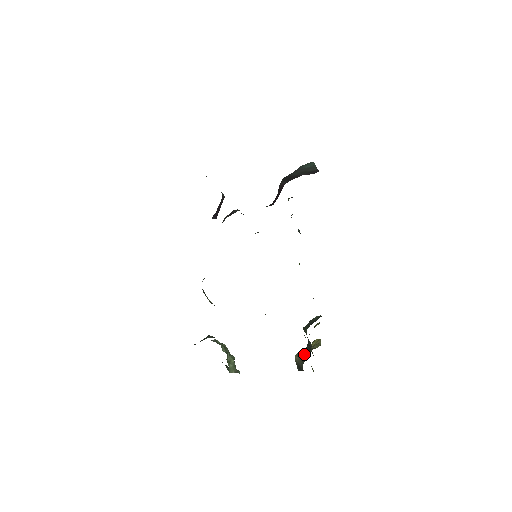
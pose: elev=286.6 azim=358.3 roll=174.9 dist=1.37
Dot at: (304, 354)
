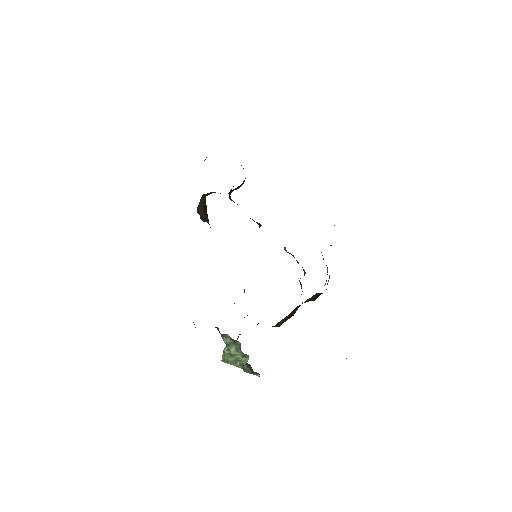
Dot at: occluded
